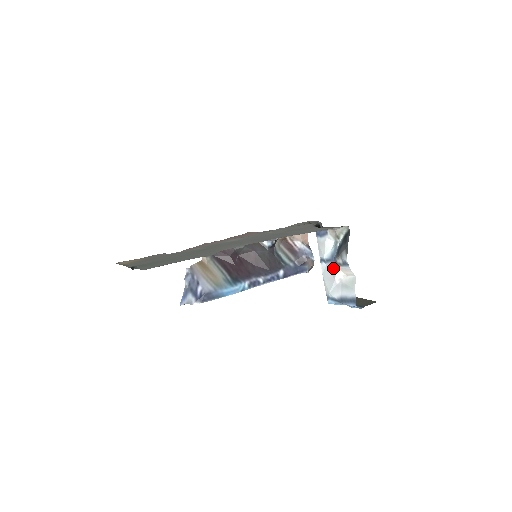
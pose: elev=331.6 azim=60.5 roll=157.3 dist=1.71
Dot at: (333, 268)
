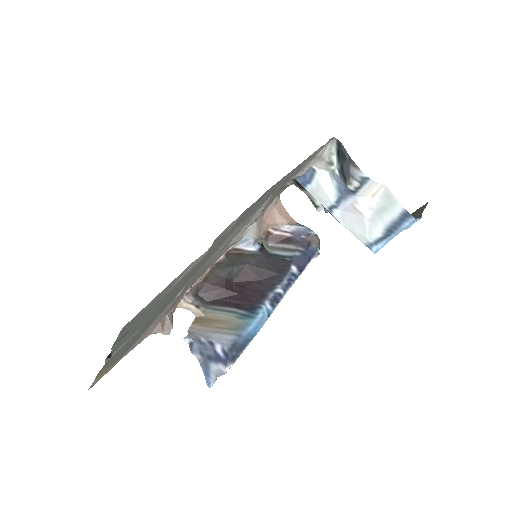
Dot at: (351, 203)
